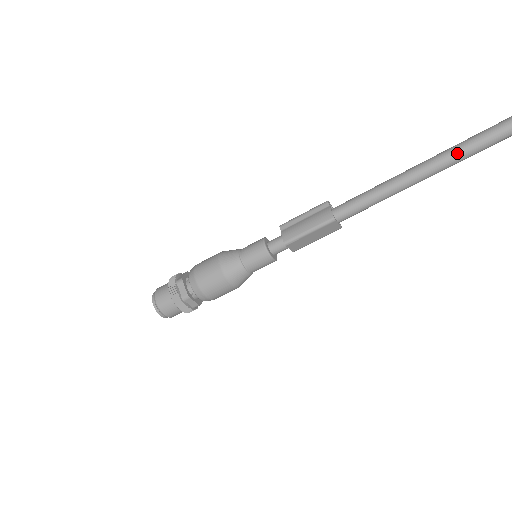
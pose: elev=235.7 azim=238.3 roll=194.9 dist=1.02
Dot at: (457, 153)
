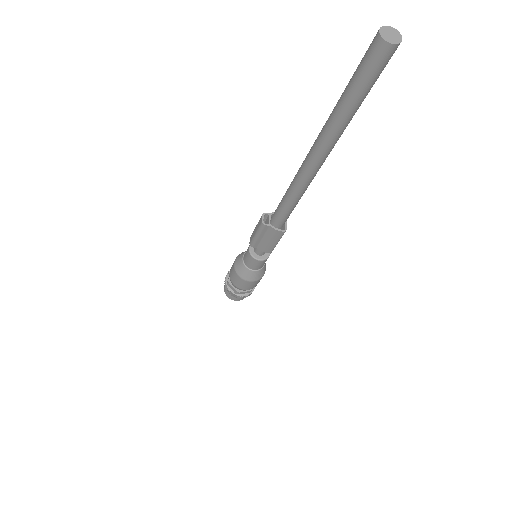
Dot at: (324, 158)
